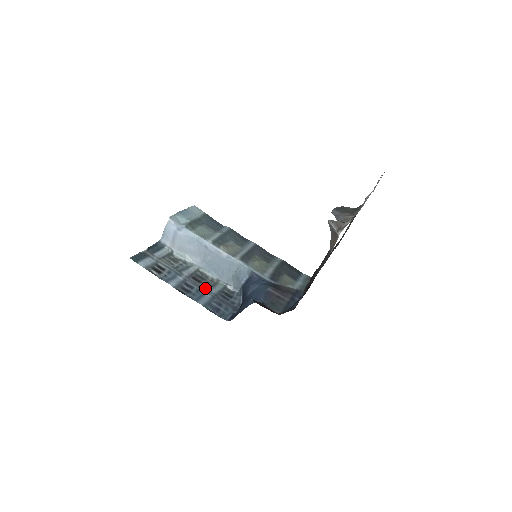
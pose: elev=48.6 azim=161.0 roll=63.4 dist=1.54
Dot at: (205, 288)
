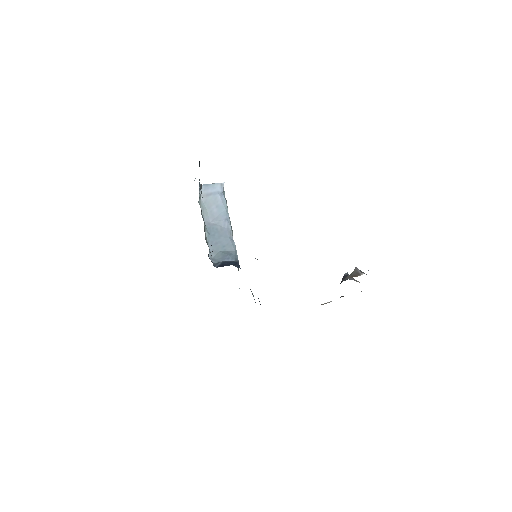
Dot at: occluded
